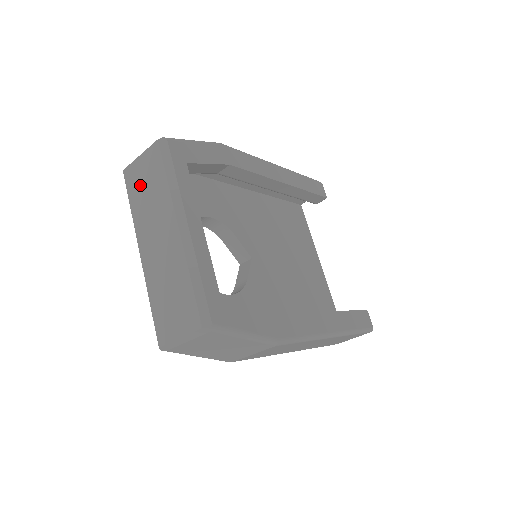
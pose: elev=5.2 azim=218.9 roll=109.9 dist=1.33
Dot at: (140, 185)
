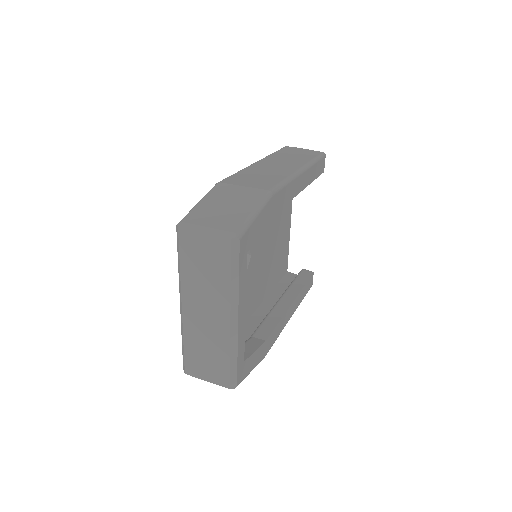
Dot at: (197, 259)
